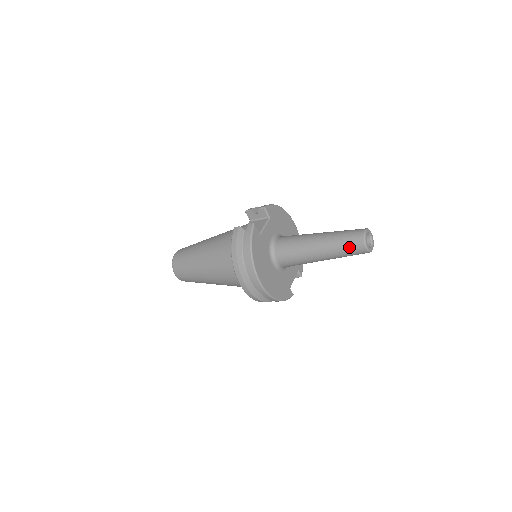
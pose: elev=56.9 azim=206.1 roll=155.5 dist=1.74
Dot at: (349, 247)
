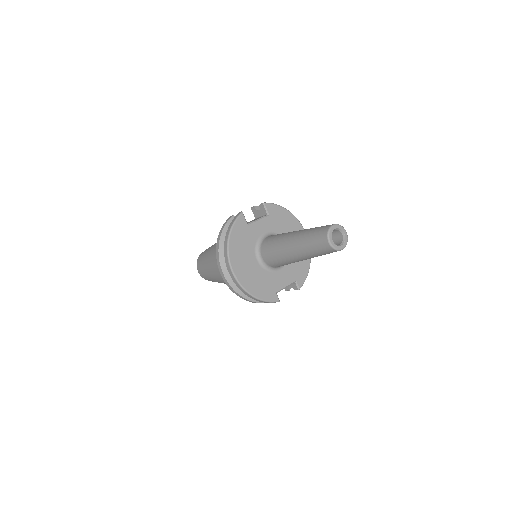
Dot at: (315, 241)
